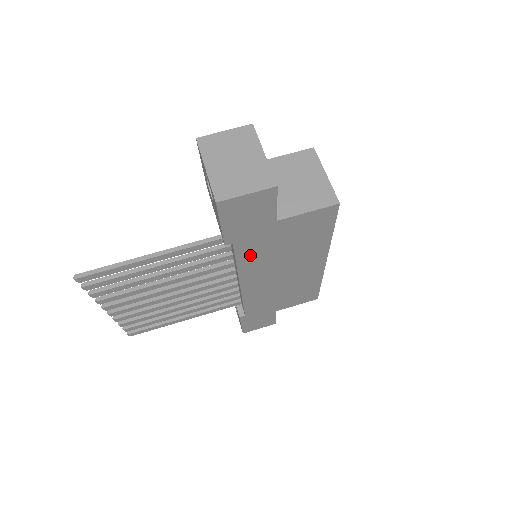
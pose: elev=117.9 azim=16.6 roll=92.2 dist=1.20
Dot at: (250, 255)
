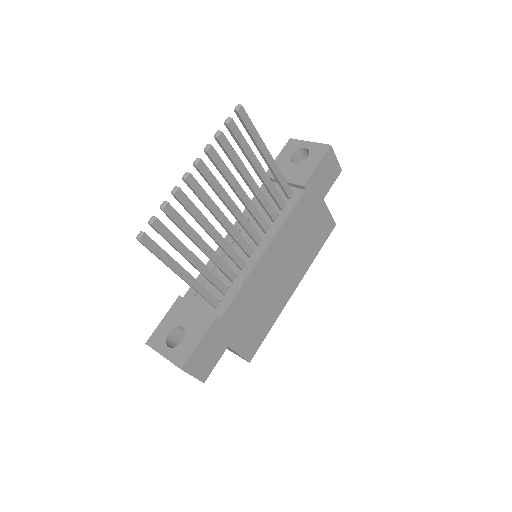
Dot at: (296, 217)
